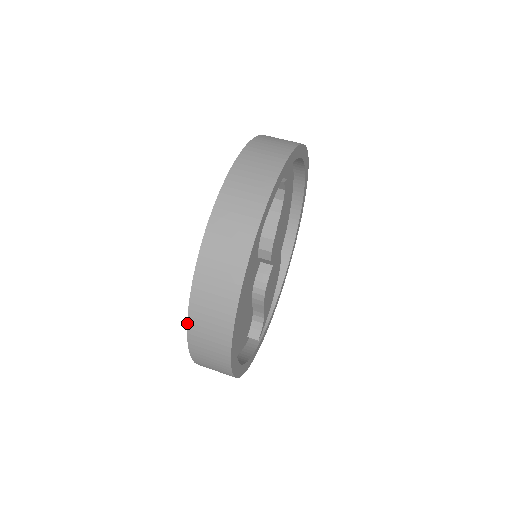
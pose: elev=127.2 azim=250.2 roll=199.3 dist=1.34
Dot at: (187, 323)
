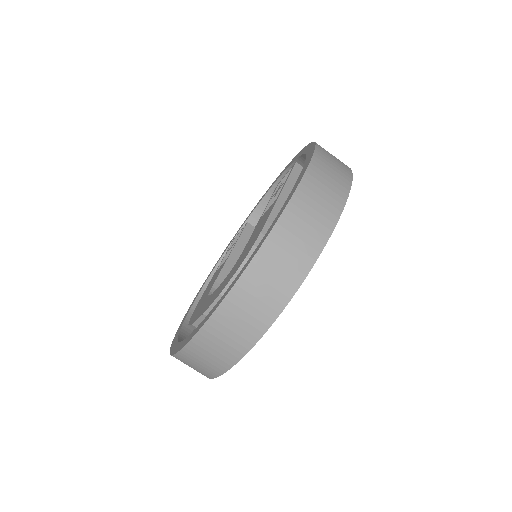
Dot at: (189, 341)
